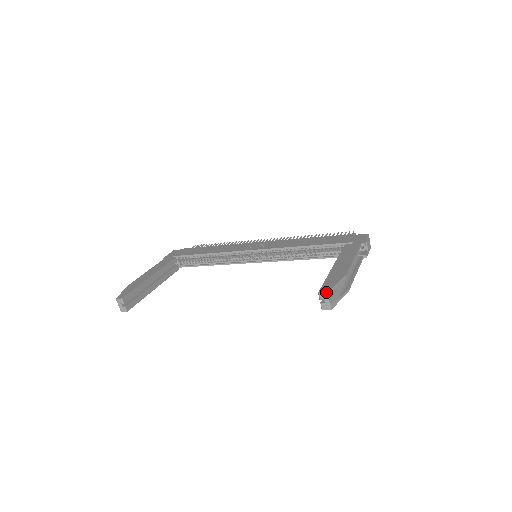
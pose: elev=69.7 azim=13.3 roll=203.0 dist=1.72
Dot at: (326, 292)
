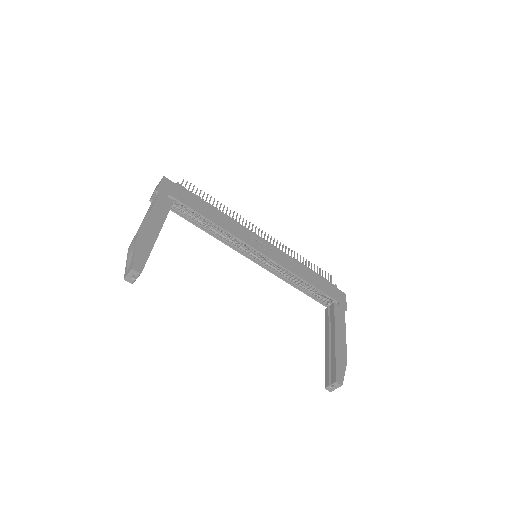
Dot at: (342, 384)
